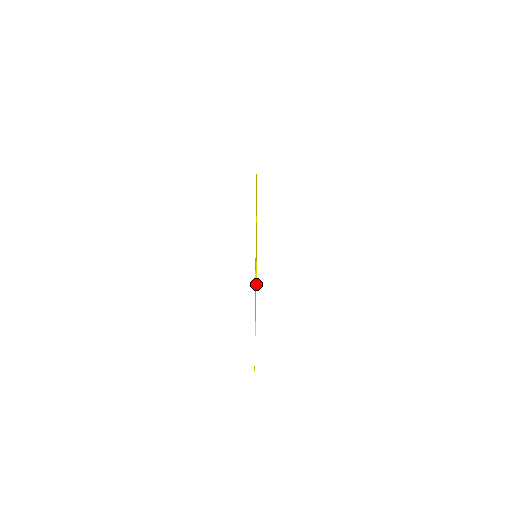
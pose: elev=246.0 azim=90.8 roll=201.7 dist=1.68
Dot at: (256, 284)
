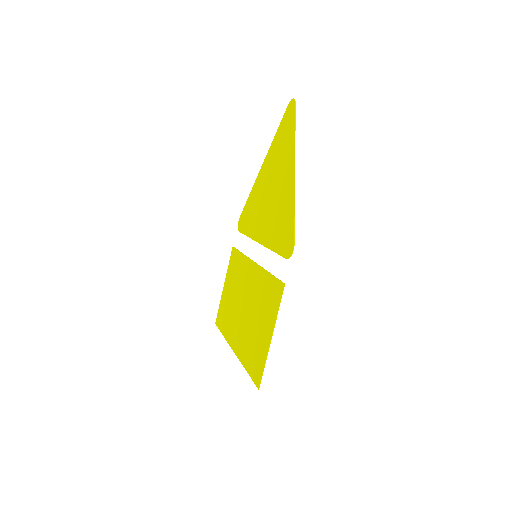
Dot at: (255, 384)
